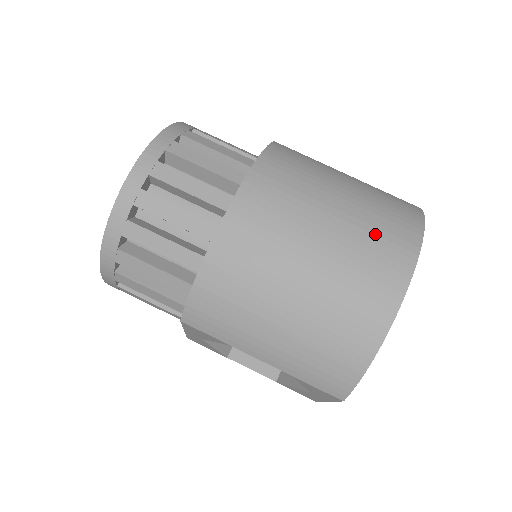
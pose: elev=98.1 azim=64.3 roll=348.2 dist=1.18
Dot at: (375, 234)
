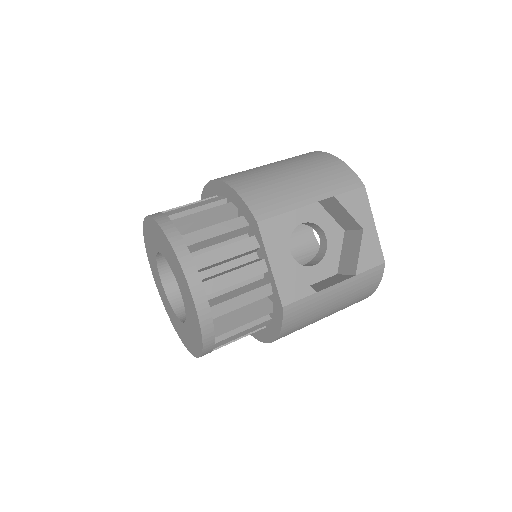
Dot at: occluded
